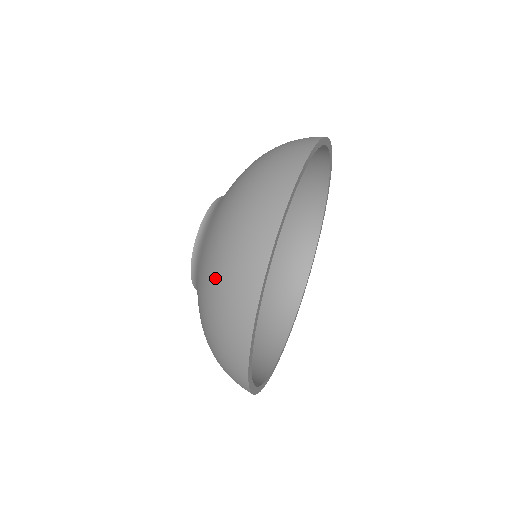
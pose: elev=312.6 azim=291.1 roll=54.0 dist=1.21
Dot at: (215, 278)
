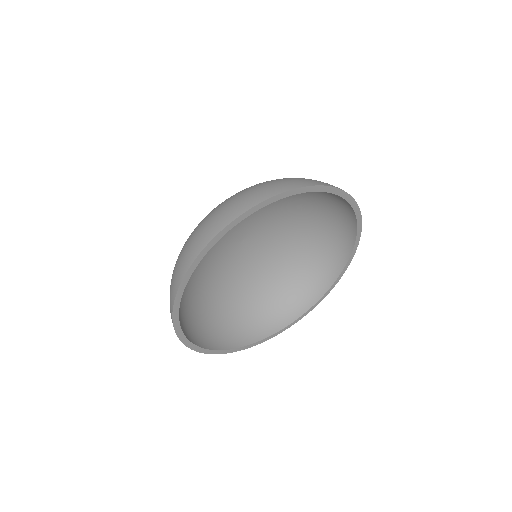
Dot at: (247, 188)
